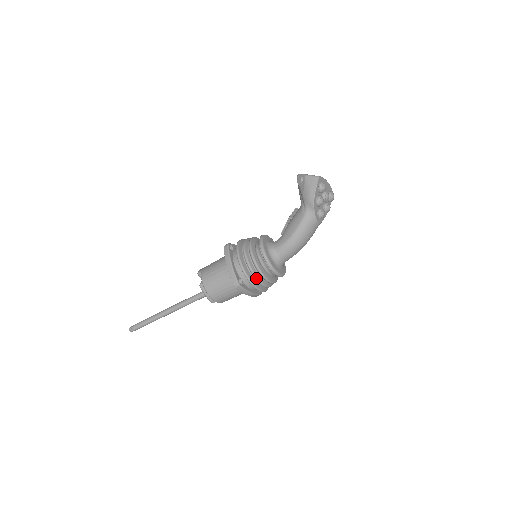
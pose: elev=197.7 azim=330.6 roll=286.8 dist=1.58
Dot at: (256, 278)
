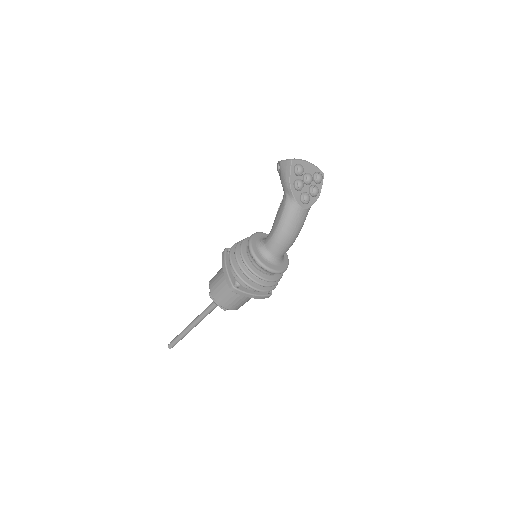
Dot at: (249, 278)
